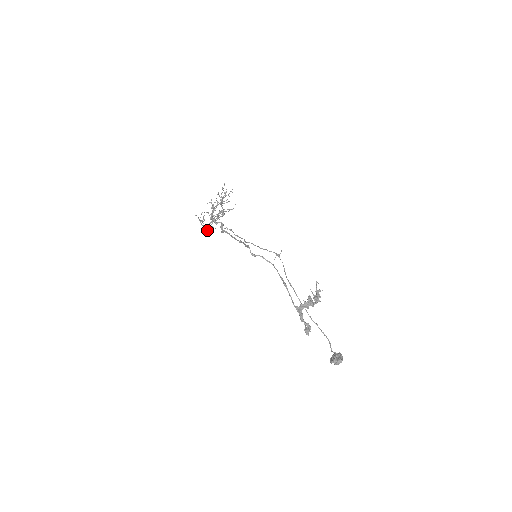
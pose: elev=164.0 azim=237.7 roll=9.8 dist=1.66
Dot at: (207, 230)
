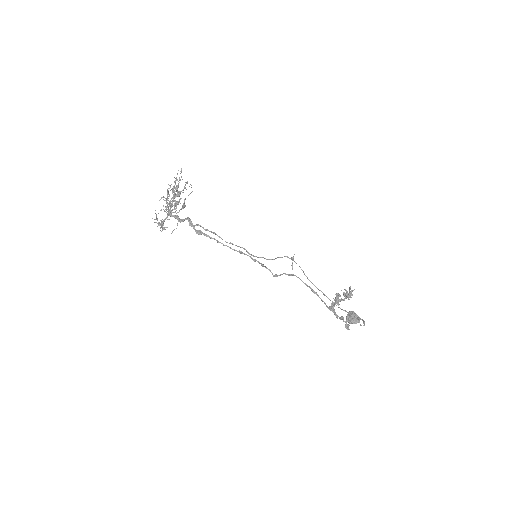
Dot at: occluded
